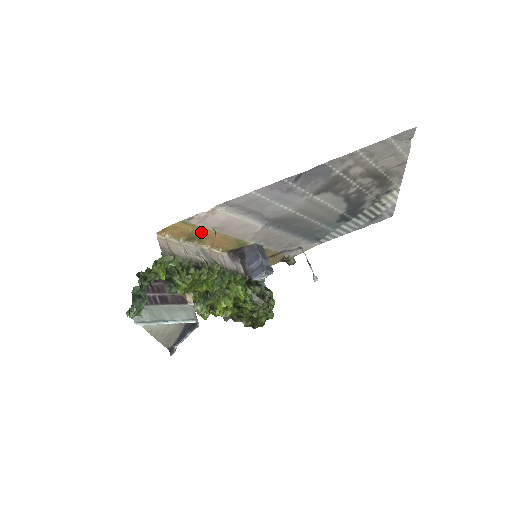
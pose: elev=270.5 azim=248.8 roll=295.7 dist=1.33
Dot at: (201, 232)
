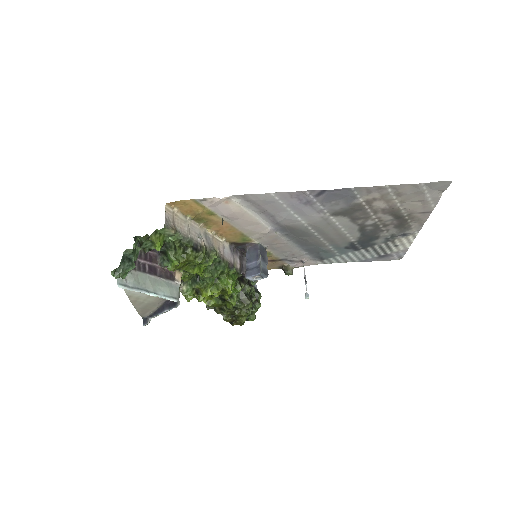
Dot at: (210, 216)
